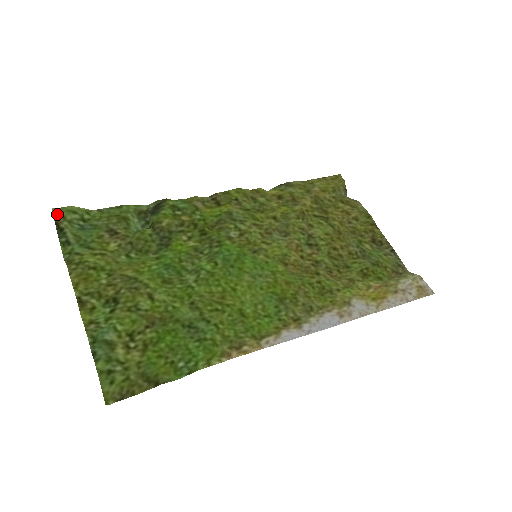
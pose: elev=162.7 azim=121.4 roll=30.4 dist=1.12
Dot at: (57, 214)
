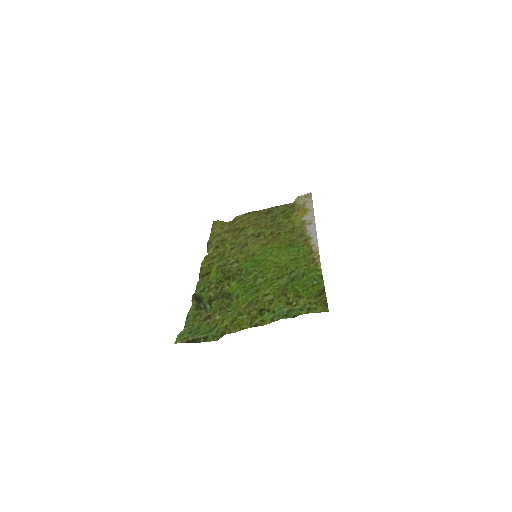
Dot at: (180, 341)
